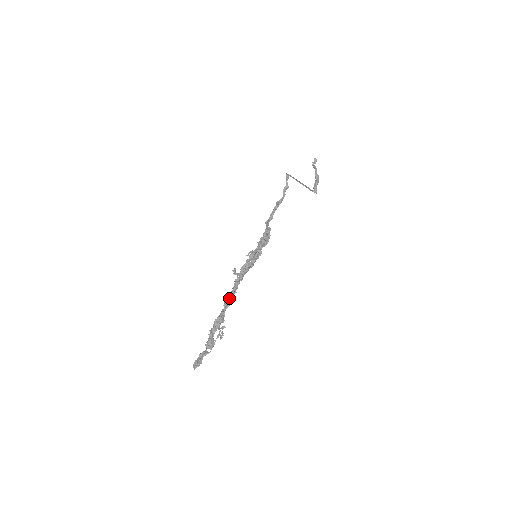
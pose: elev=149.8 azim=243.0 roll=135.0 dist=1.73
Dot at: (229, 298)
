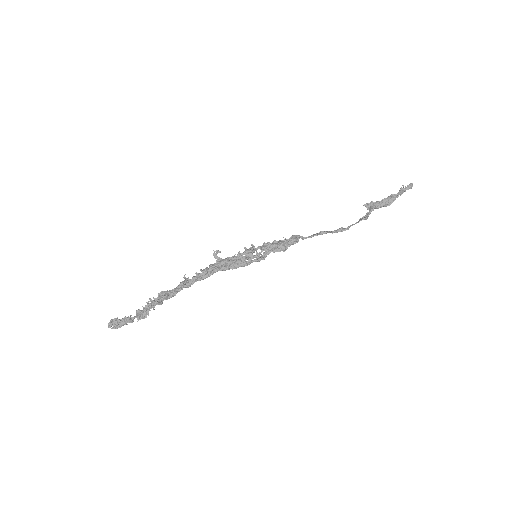
Dot at: (192, 278)
